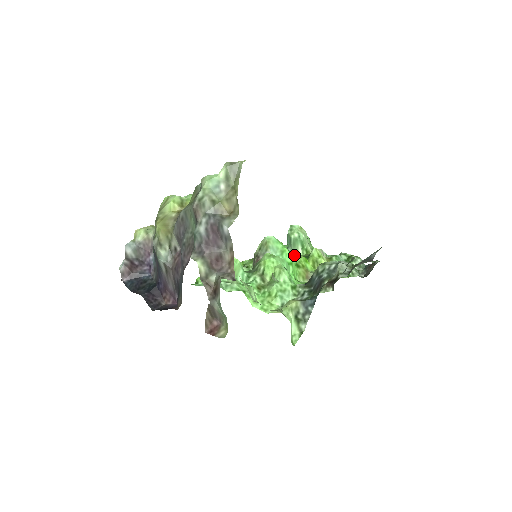
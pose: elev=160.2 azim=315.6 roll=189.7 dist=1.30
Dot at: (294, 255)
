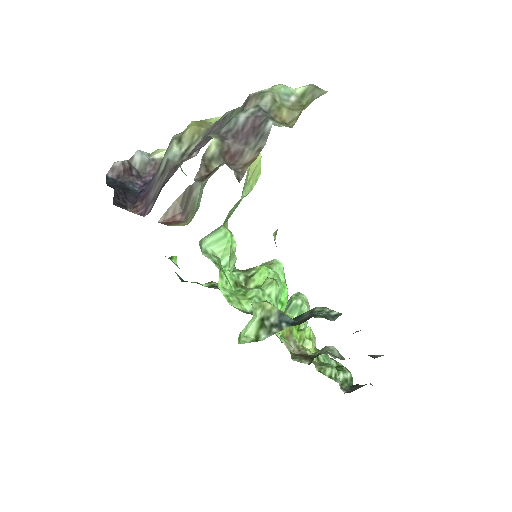
Dot at: occluded
